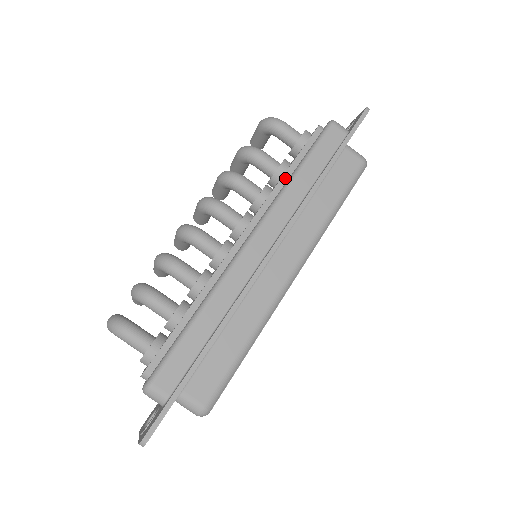
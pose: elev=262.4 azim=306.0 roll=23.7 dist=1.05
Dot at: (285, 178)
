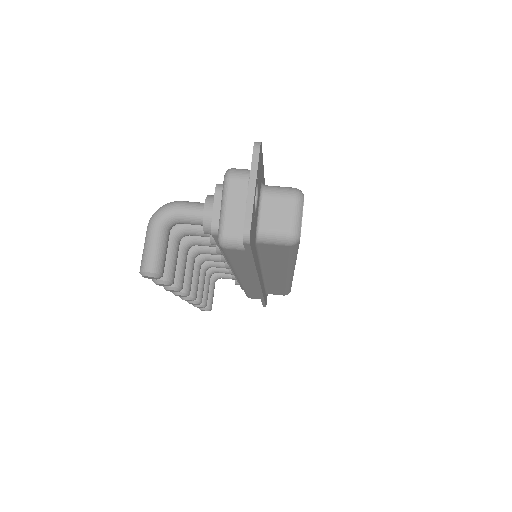
Dot at: occluded
